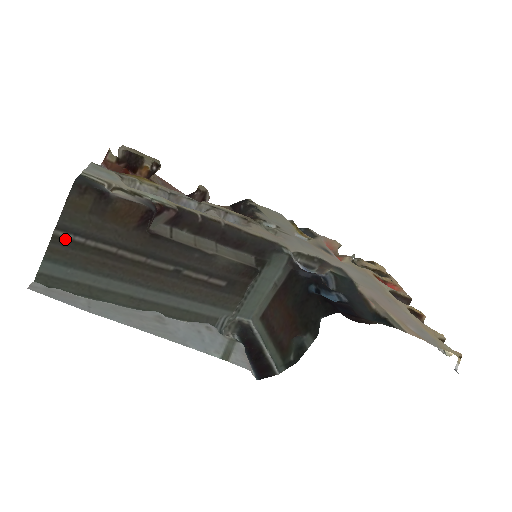
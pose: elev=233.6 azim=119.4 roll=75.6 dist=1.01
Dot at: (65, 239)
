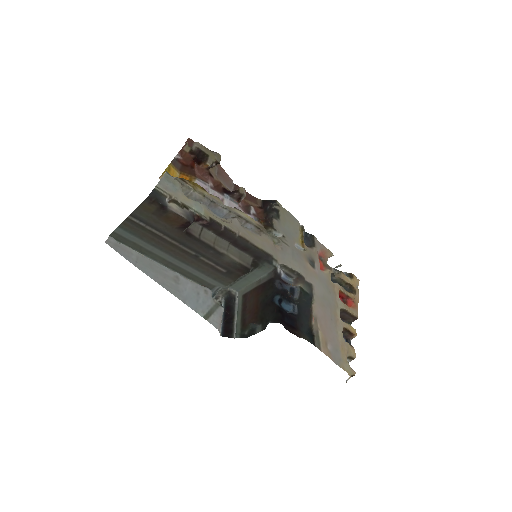
Dot at: (134, 221)
